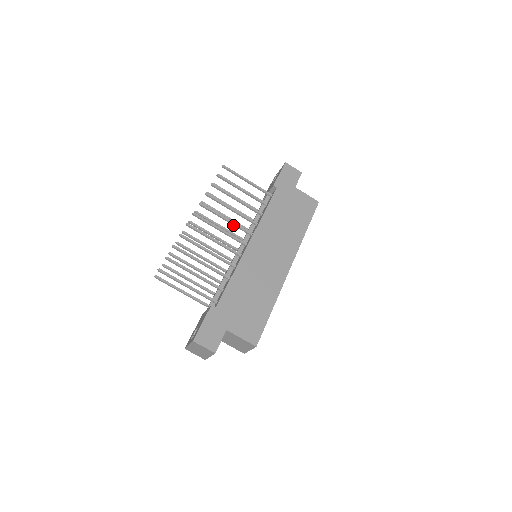
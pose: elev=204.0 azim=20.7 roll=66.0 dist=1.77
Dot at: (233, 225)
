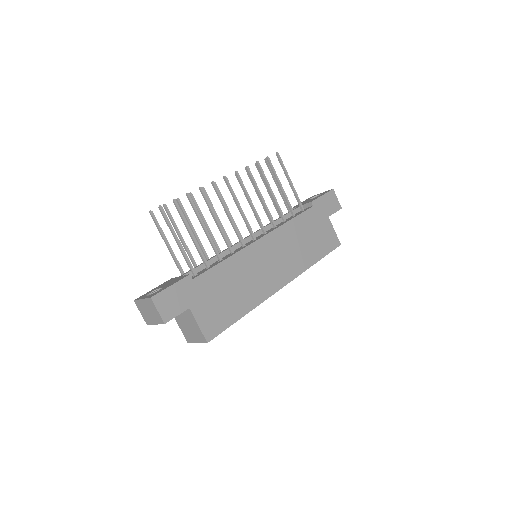
Dot at: (254, 213)
